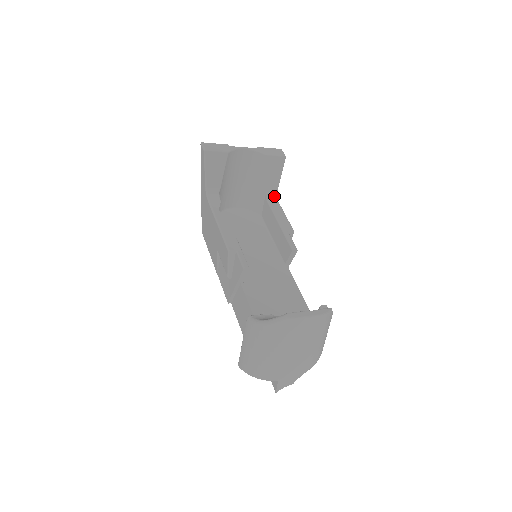
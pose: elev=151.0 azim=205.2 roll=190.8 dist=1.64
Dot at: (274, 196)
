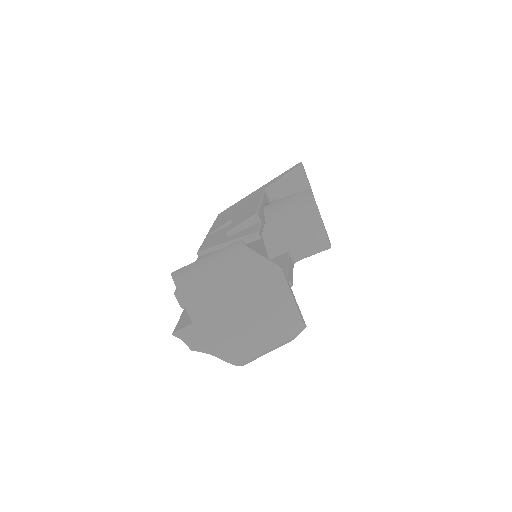
Dot at: (295, 259)
